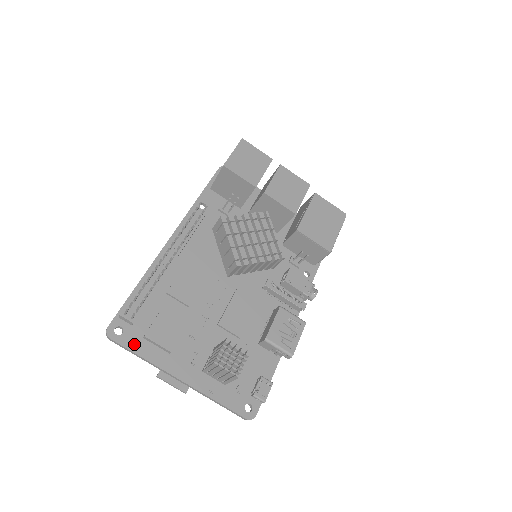
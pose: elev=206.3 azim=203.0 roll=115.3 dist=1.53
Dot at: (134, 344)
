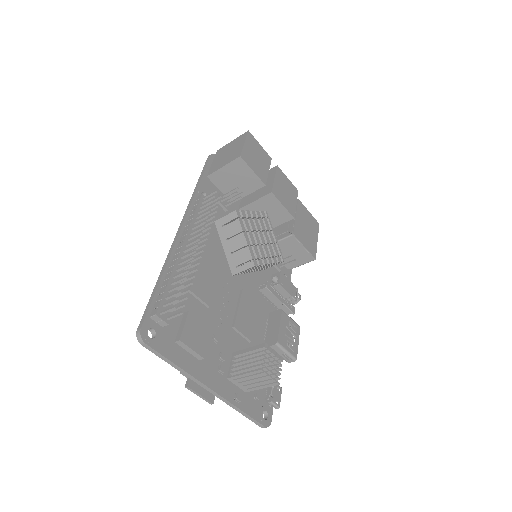
Dot at: (168, 349)
